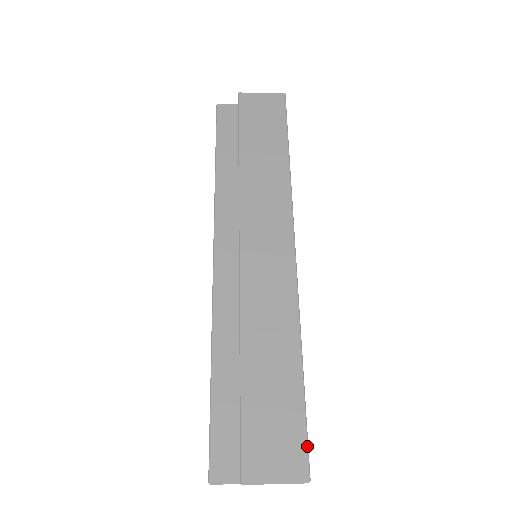
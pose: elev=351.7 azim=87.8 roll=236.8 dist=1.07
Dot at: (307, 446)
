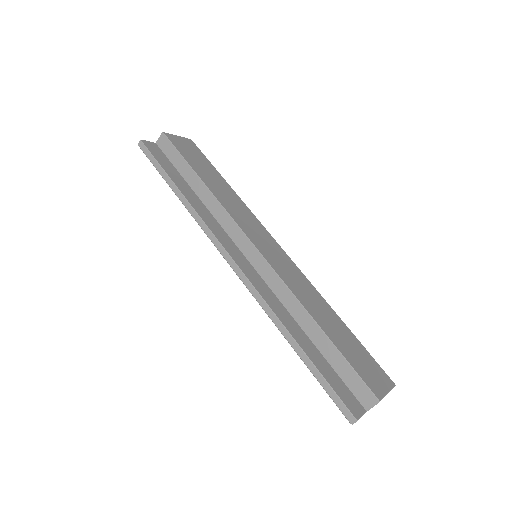
Dot at: (379, 365)
